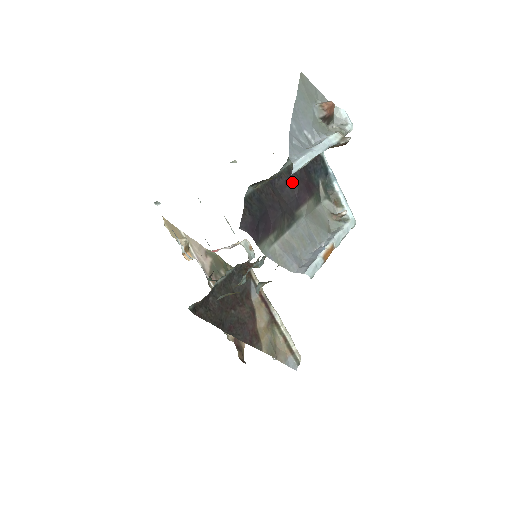
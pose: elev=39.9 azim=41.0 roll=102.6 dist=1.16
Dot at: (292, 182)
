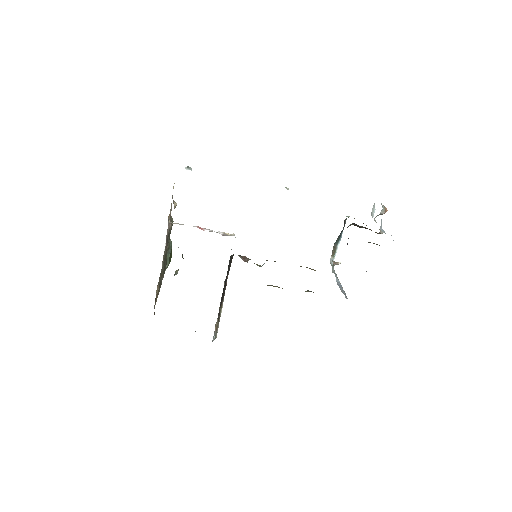
Dot at: (348, 238)
